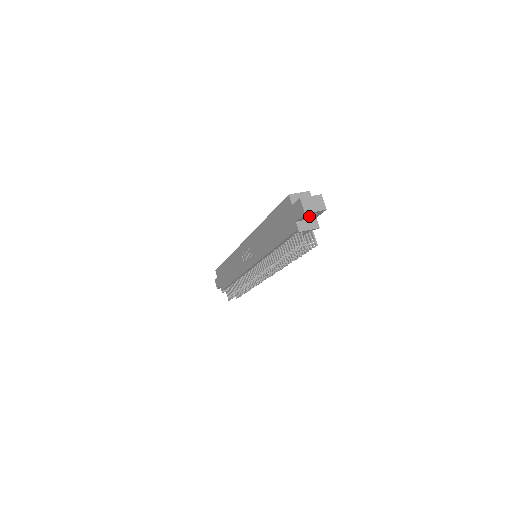
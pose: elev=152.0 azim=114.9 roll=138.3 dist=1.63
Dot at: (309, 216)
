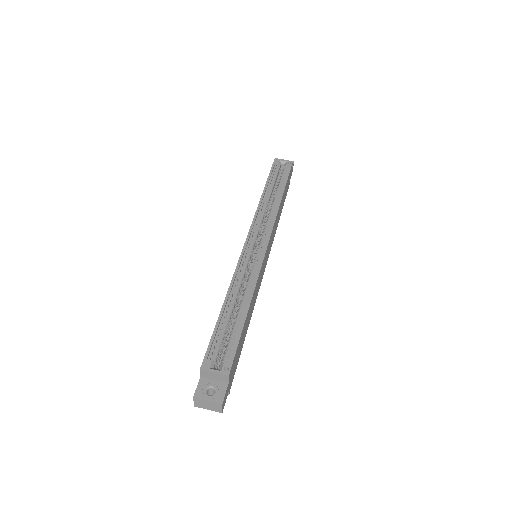
Dot at: (212, 394)
